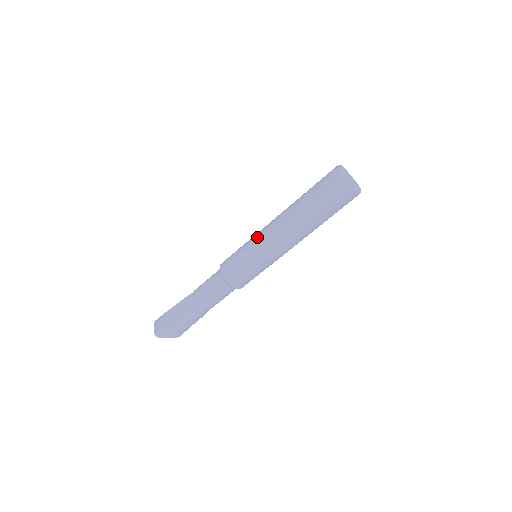
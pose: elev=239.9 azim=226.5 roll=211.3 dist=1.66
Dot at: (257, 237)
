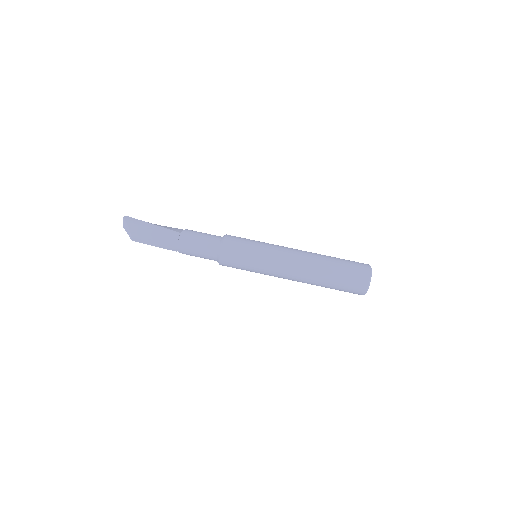
Dot at: occluded
